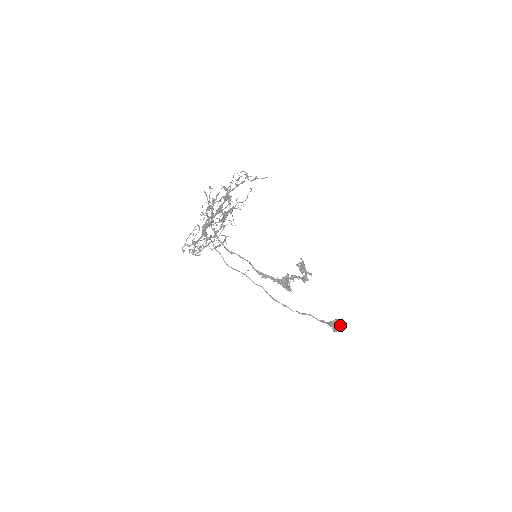
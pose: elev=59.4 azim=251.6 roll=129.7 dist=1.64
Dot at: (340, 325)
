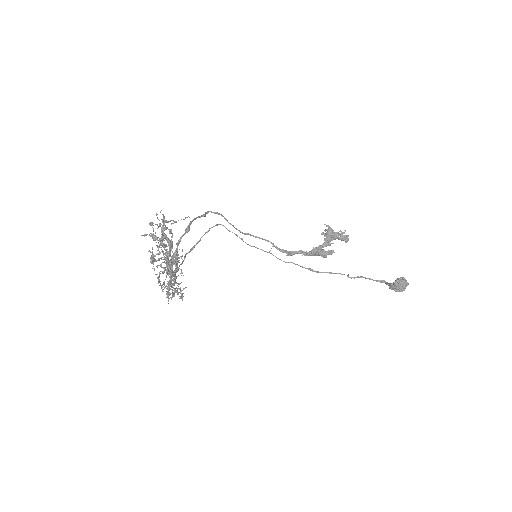
Dot at: (403, 287)
